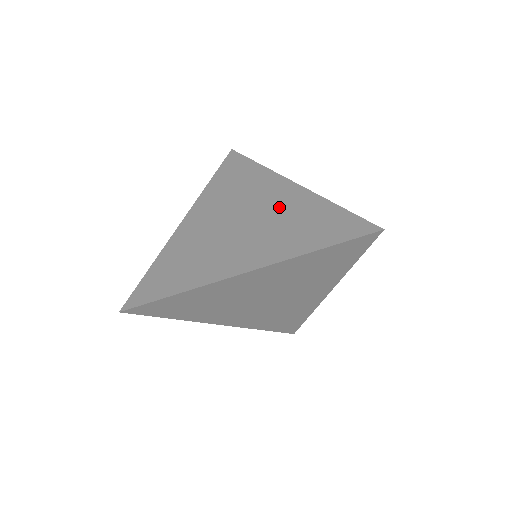
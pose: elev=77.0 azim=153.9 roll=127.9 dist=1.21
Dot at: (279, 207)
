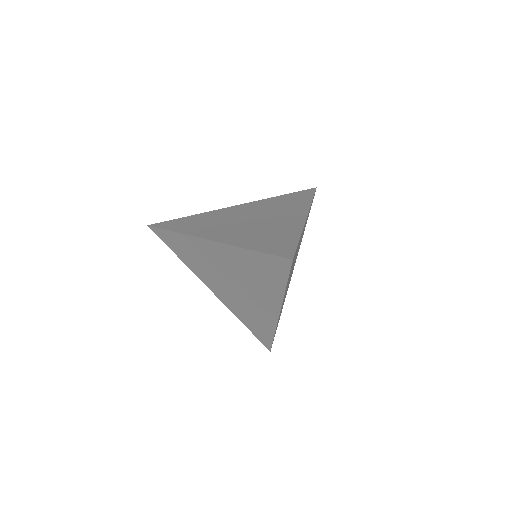
Dot at: (256, 208)
